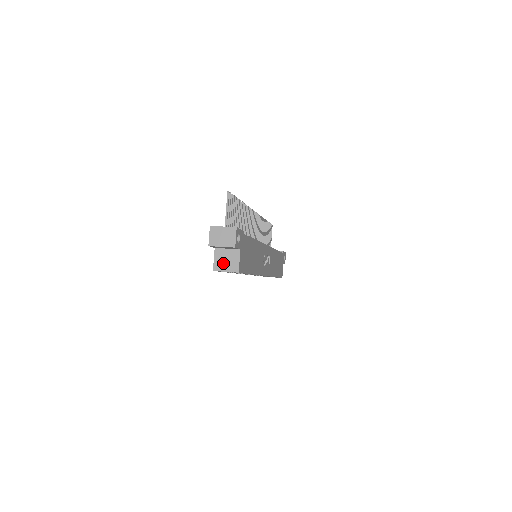
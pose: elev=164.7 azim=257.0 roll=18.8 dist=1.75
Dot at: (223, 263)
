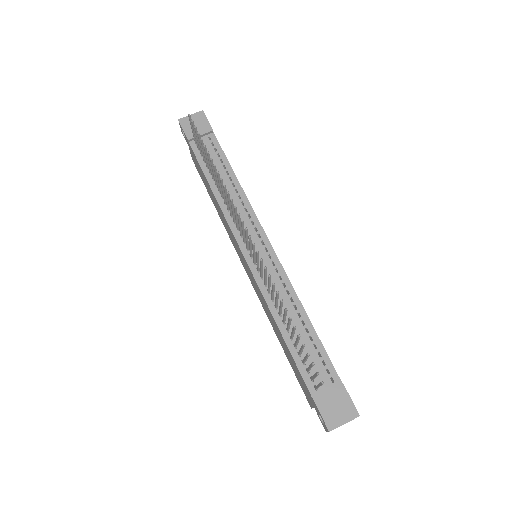
Dot at: occluded
